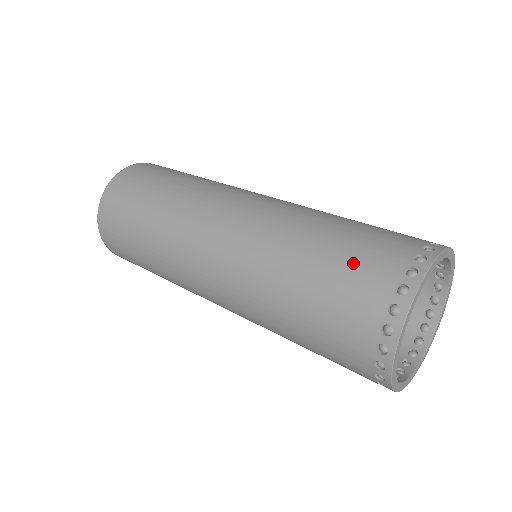
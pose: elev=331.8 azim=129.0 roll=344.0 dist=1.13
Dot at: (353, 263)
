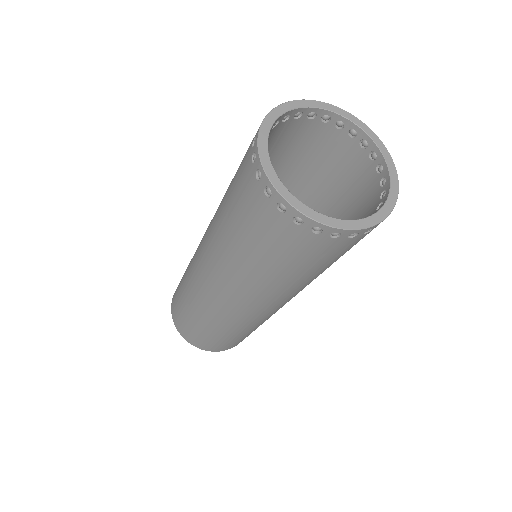
Dot at: occluded
